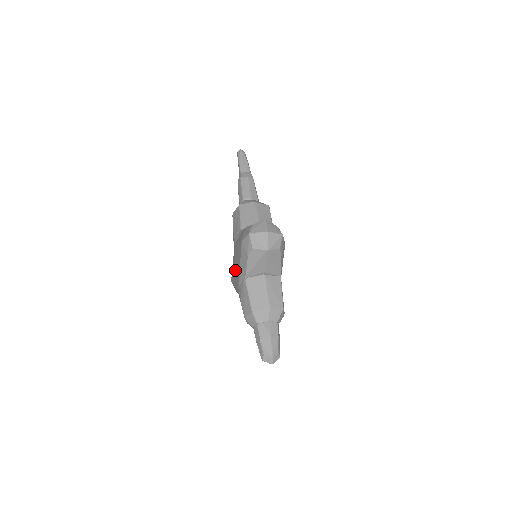
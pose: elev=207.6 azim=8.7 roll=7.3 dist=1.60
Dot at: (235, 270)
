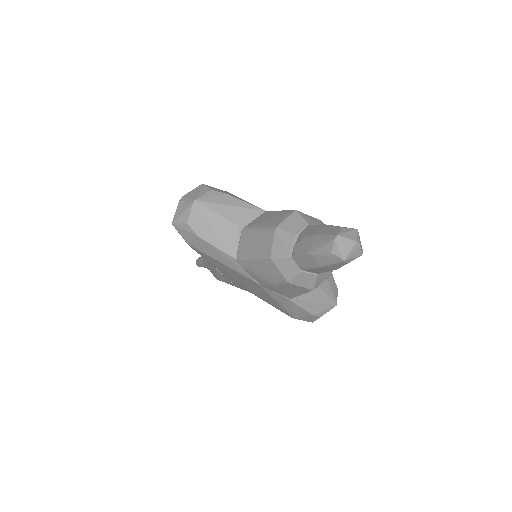
Dot at: (253, 290)
